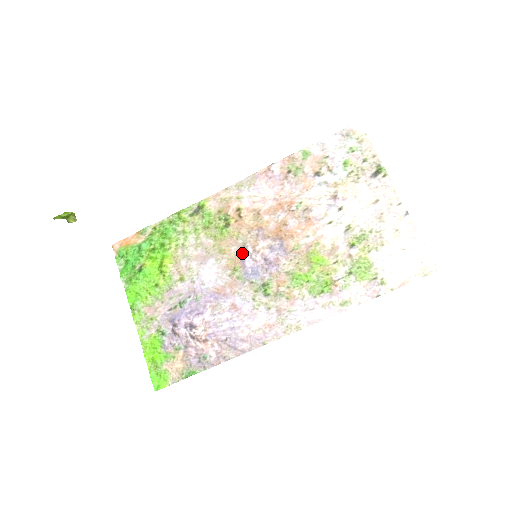
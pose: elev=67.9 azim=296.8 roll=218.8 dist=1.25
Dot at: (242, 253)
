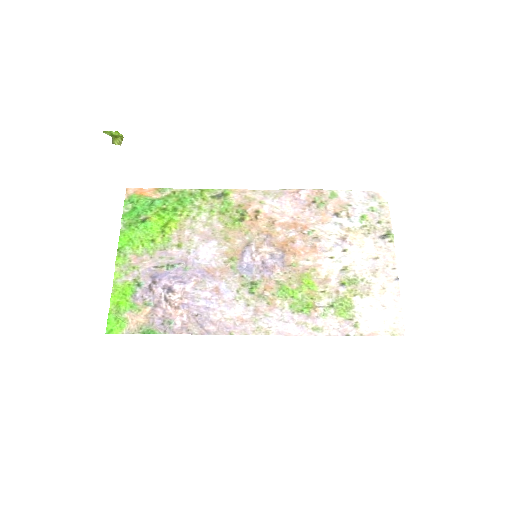
Dot at: (245, 248)
